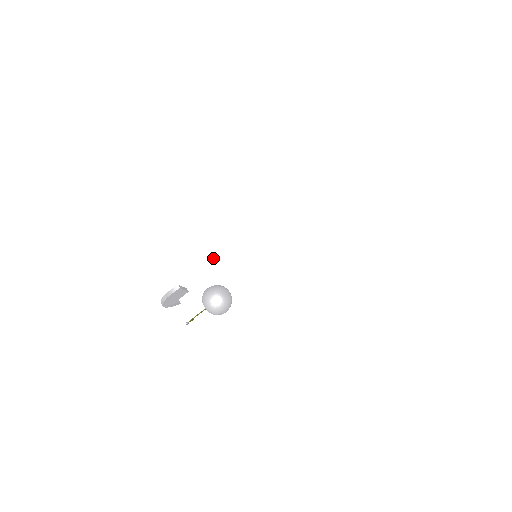
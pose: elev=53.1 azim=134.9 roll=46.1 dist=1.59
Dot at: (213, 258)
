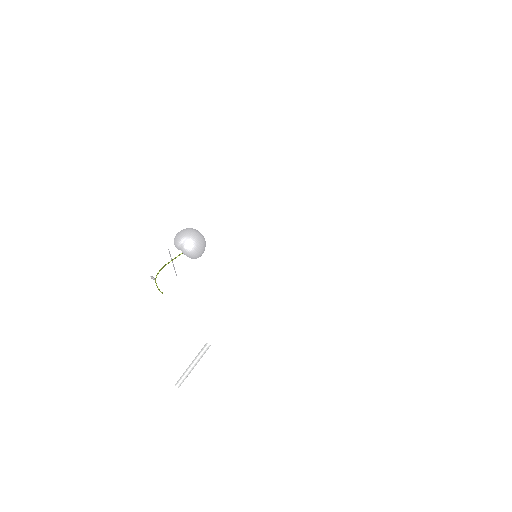
Dot at: occluded
